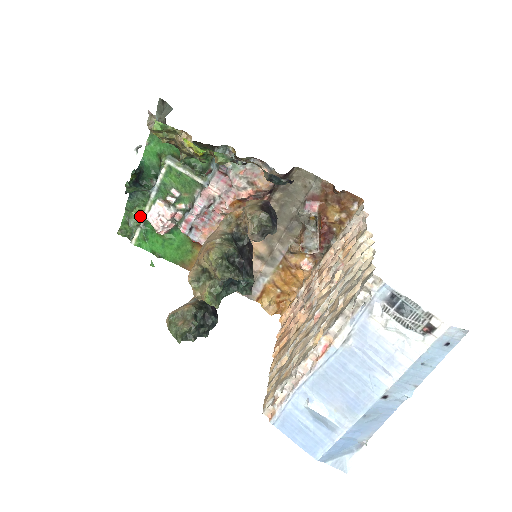
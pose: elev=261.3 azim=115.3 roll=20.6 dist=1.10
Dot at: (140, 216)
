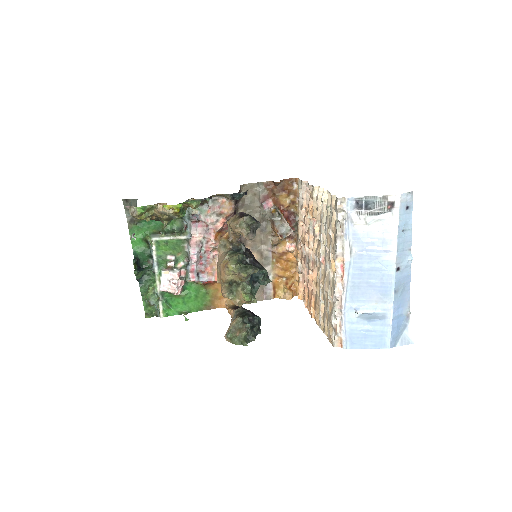
Dot at: (156, 292)
